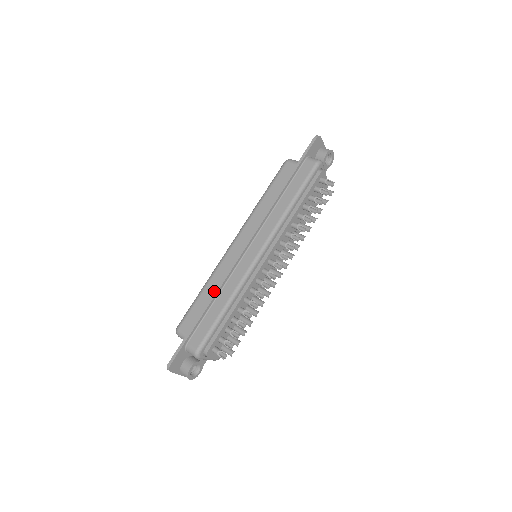
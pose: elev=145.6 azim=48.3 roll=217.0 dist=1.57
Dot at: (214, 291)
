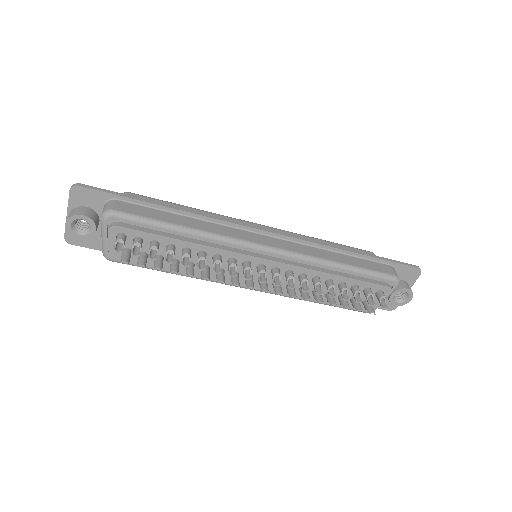
Dot at: occluded
